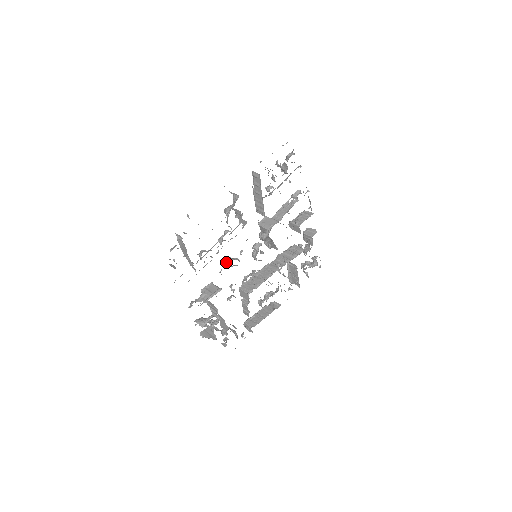
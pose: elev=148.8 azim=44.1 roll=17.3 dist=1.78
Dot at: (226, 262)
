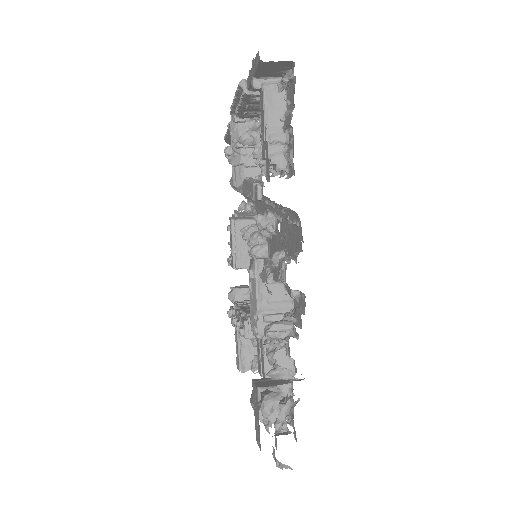
Dot at: (265, 218)
